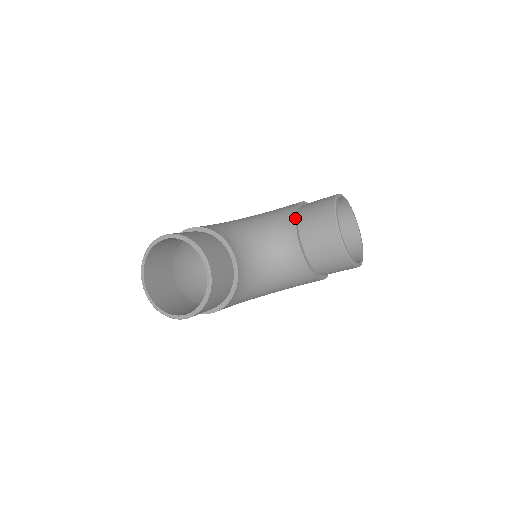
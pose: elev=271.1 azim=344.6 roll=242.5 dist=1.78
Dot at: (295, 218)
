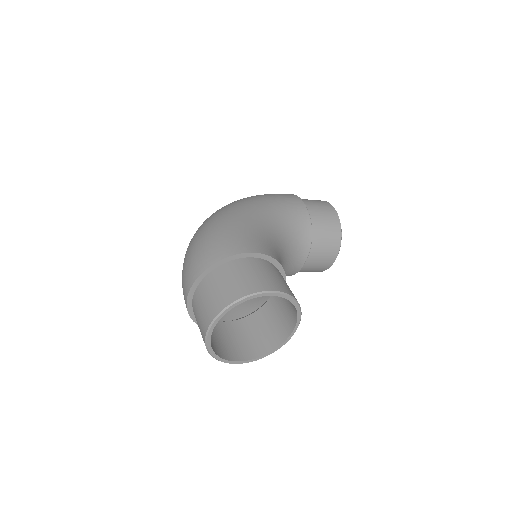
Dot at: occluded
